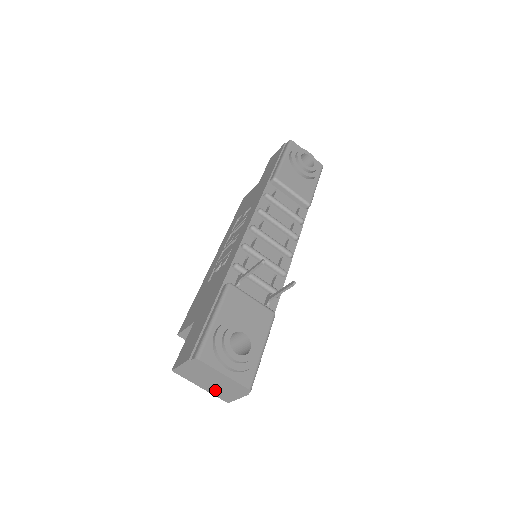
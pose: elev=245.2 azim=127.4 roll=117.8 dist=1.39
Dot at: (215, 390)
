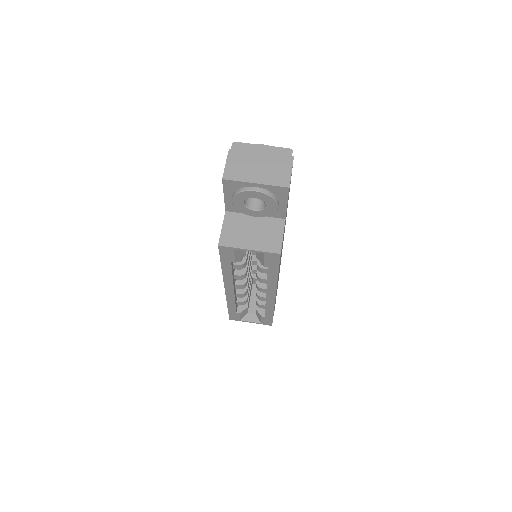
Dot at: (268, 176)
